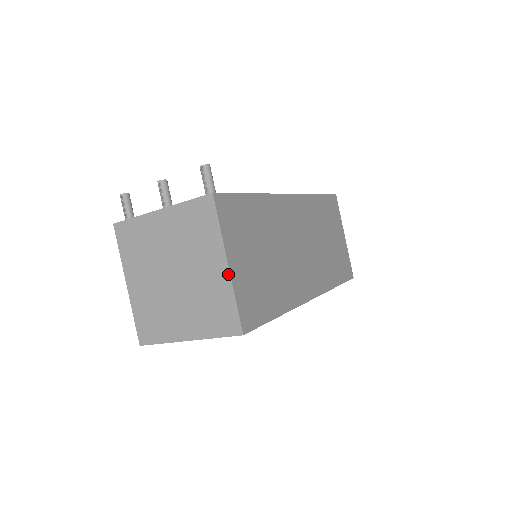
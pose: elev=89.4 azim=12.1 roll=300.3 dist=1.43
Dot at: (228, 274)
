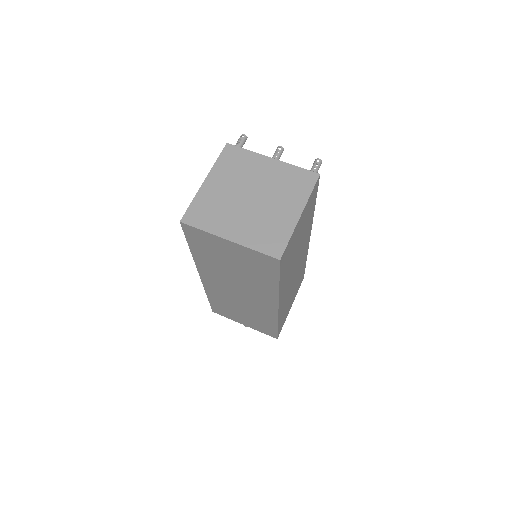
Dot at: (297, 220)
